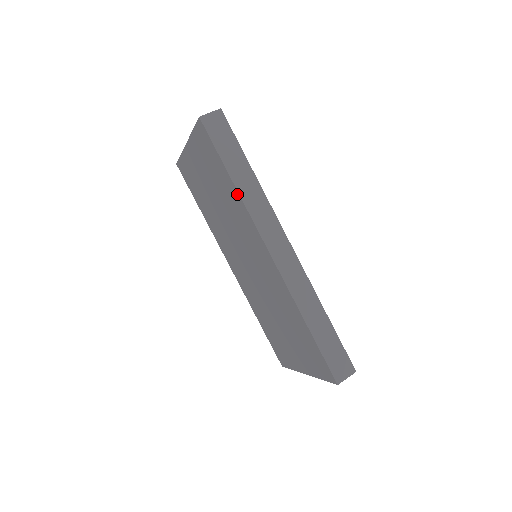
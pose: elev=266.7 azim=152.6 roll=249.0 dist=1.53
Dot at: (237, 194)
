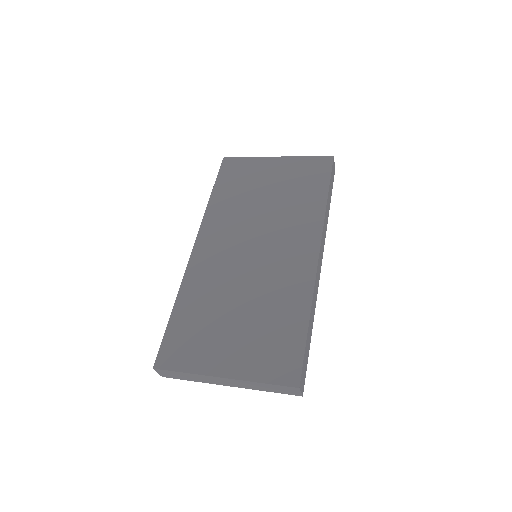
Dot at: (323, 206)
